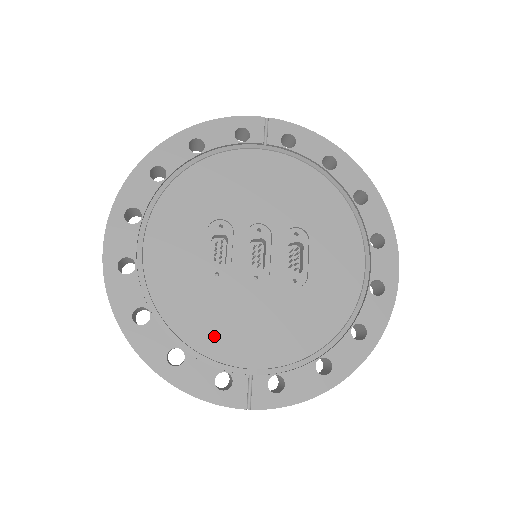
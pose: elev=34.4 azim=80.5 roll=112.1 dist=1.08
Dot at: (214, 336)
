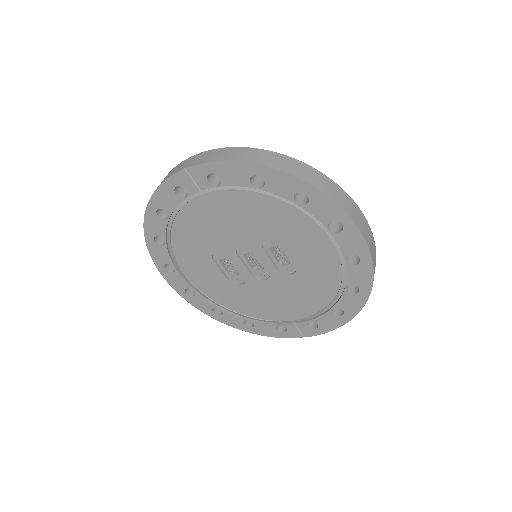
Dot at: (261, 310)
